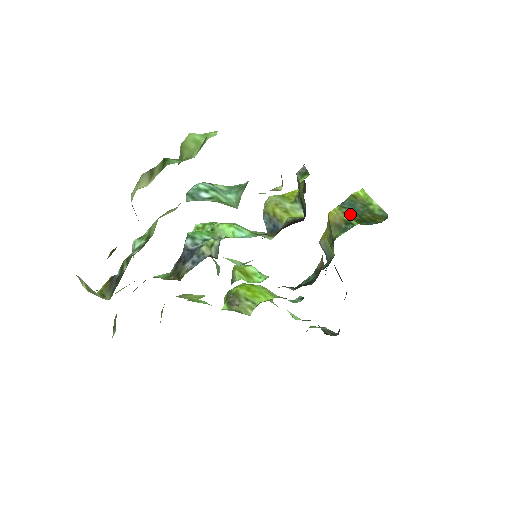
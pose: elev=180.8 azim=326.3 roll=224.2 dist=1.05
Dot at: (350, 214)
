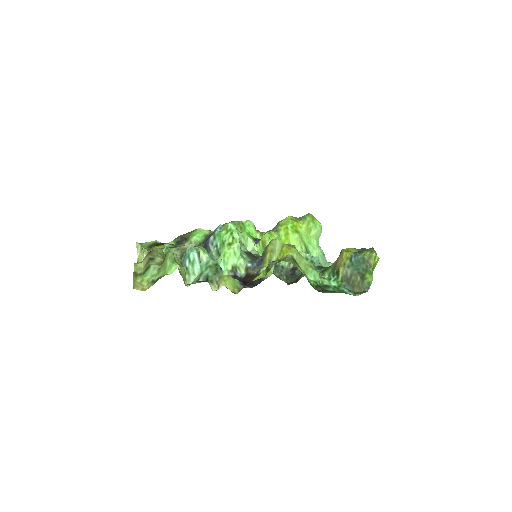
Dot at: (347, 268)
